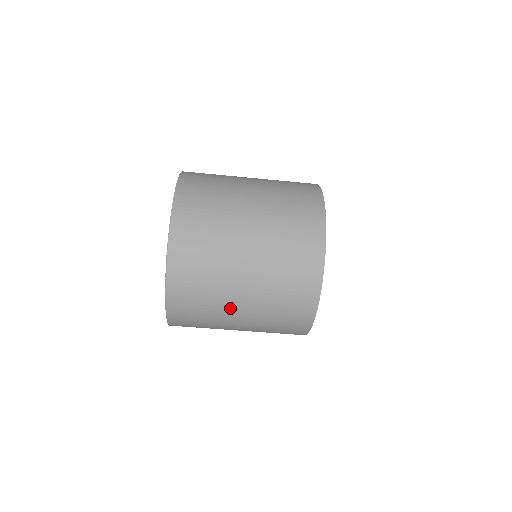
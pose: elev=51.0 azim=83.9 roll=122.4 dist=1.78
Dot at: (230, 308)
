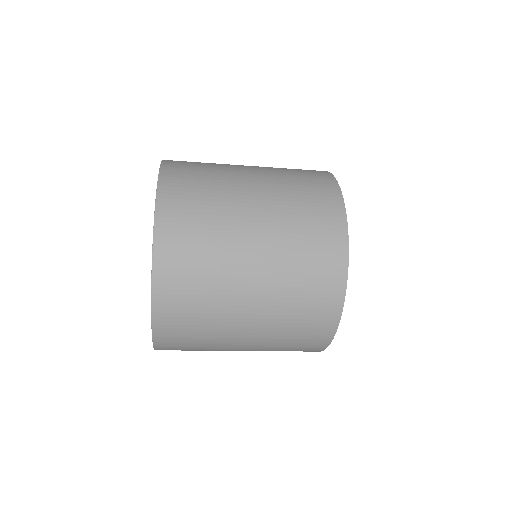
Dot at: occluded
